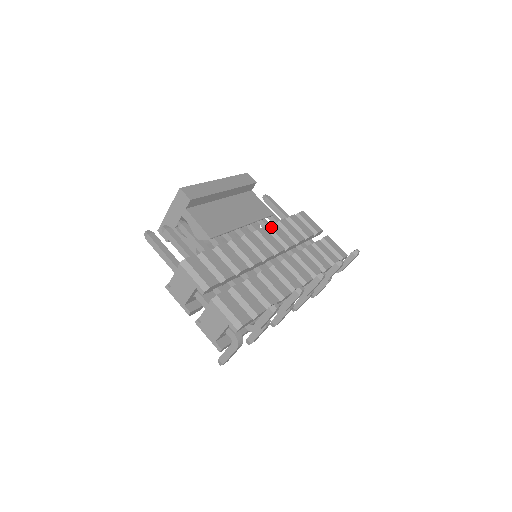
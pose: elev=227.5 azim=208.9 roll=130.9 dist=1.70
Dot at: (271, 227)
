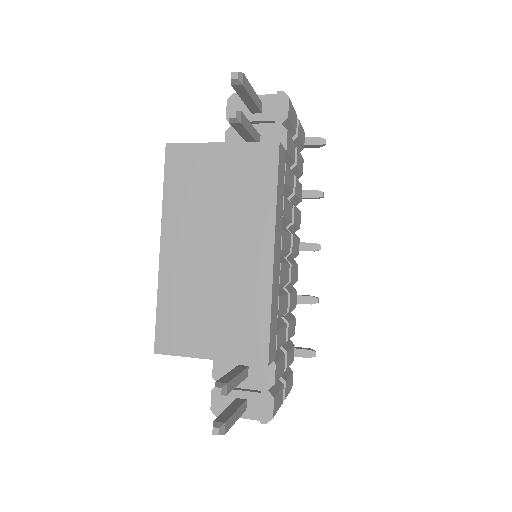
Dot at: (284, 216)
